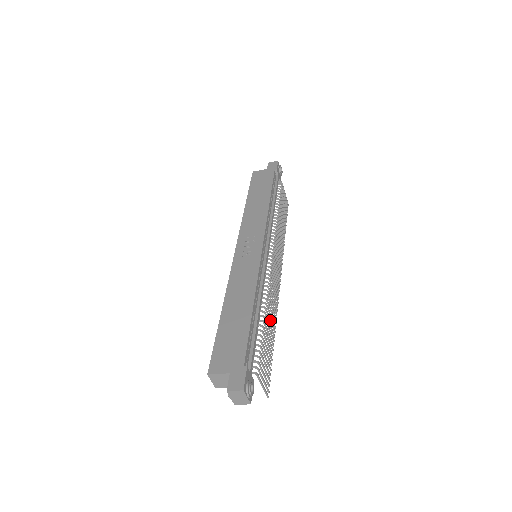
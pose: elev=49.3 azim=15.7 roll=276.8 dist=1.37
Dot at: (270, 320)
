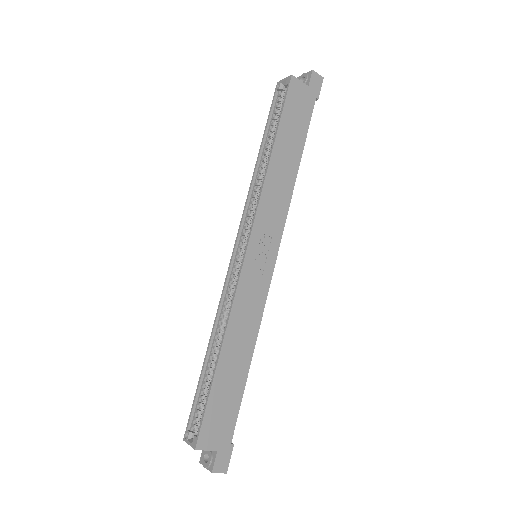
Dot at: occluded
